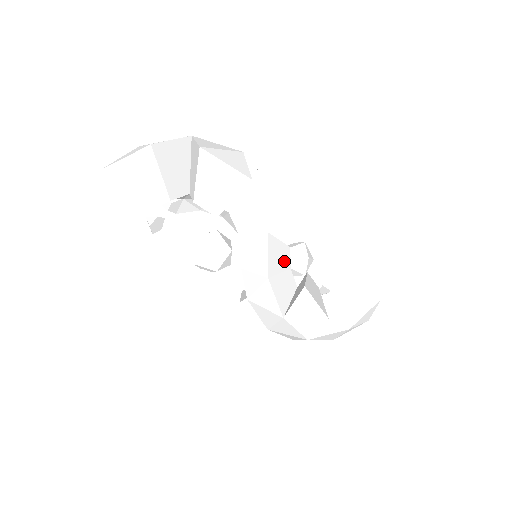
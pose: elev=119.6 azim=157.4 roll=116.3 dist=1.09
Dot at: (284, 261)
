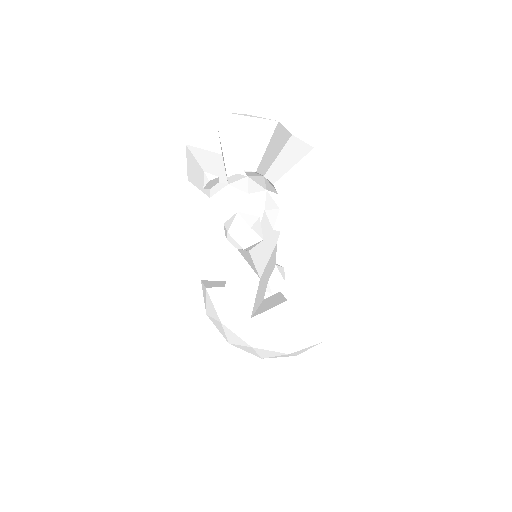
Dot at: (269, 273)
